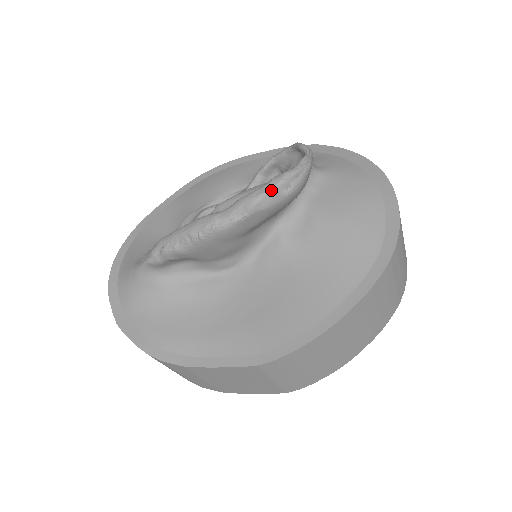
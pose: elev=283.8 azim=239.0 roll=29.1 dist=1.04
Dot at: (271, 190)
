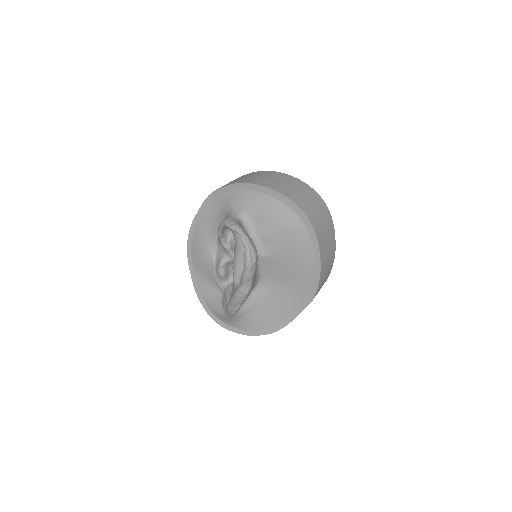
Dot at: (250, 268)
